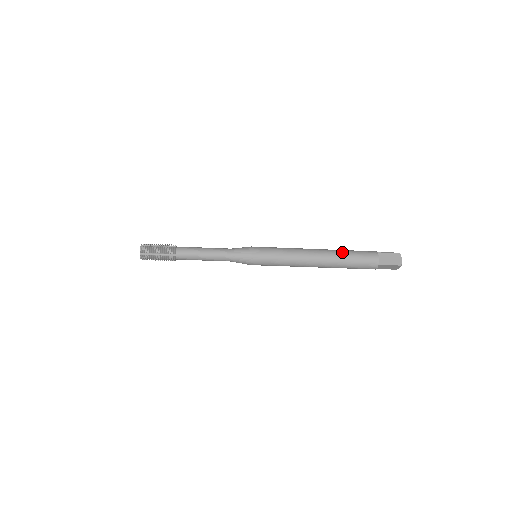
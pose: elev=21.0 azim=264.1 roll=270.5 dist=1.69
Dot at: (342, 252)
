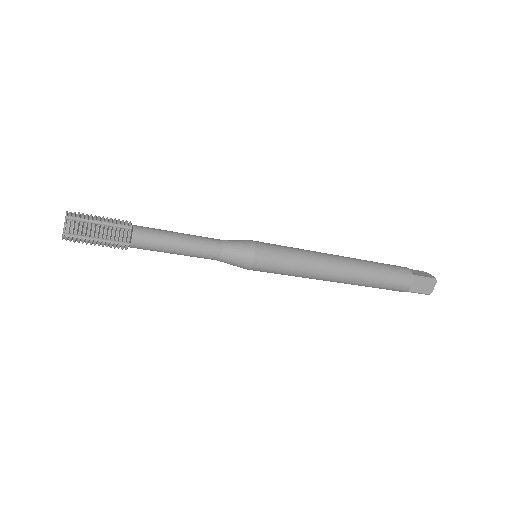
Dot at: (365, 260)
